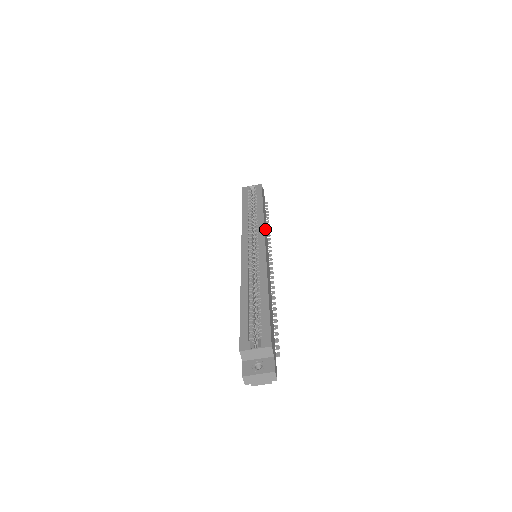
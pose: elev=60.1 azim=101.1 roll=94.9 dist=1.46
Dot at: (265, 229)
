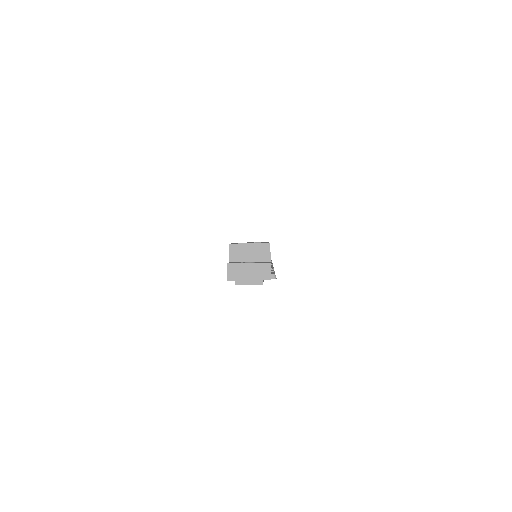
Dot at: occluded
